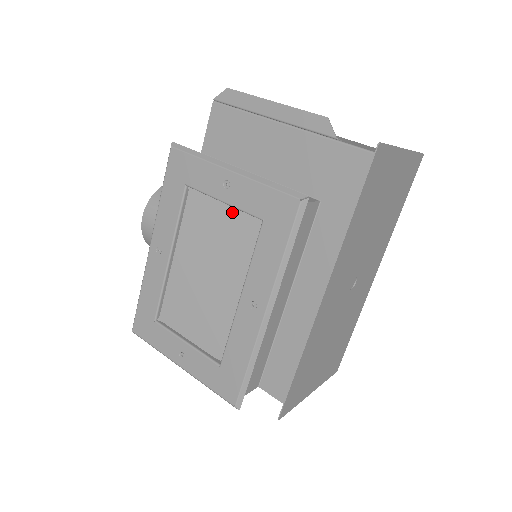
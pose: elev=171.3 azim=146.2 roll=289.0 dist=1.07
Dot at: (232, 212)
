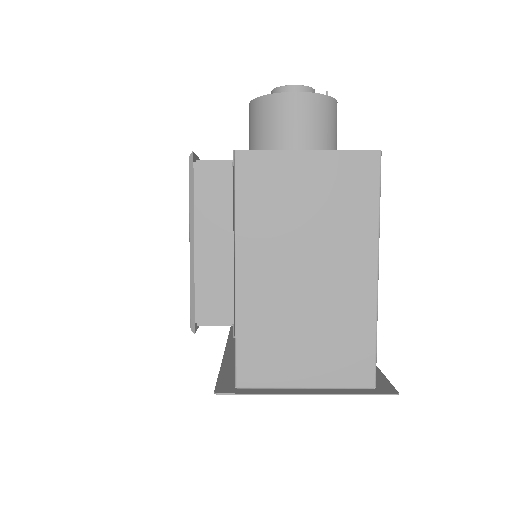
Dot at: occluded
